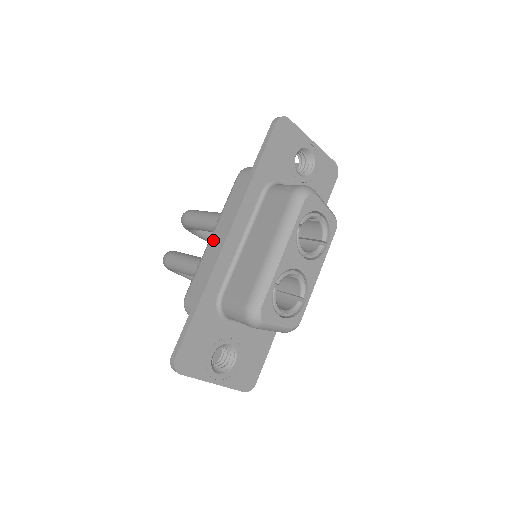
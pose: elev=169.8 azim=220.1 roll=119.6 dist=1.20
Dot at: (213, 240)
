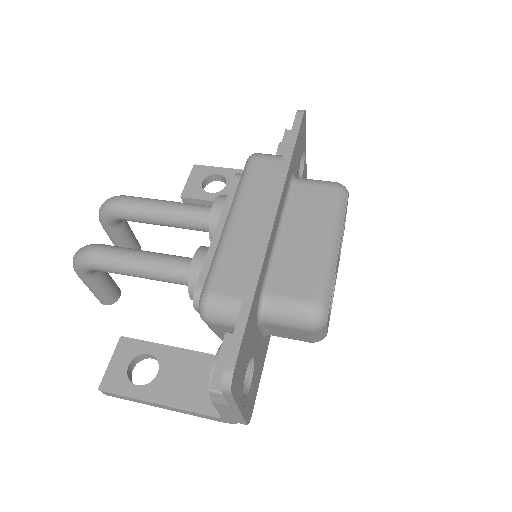
Dot at: (237, 224)
